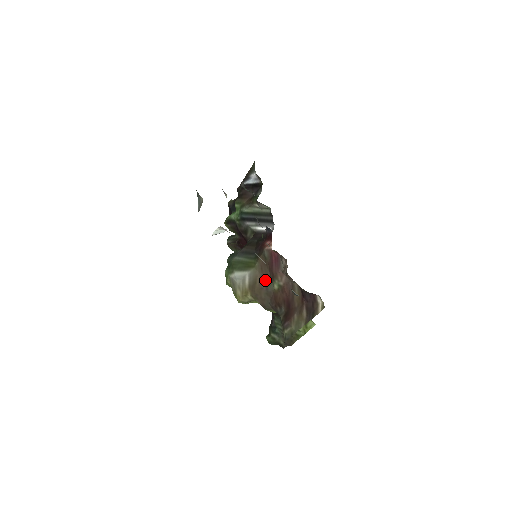
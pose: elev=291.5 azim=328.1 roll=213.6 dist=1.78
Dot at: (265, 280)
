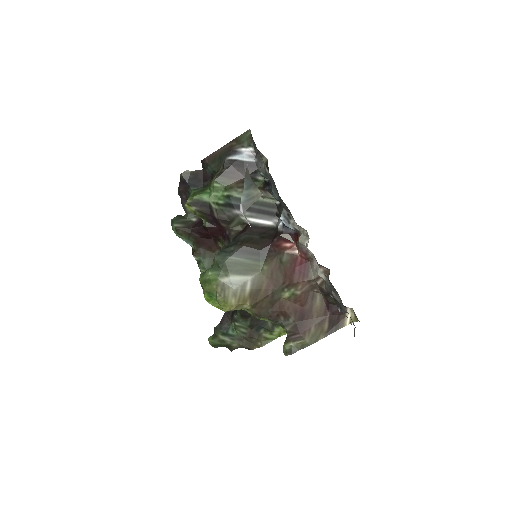
Dot at: (274, 287)
